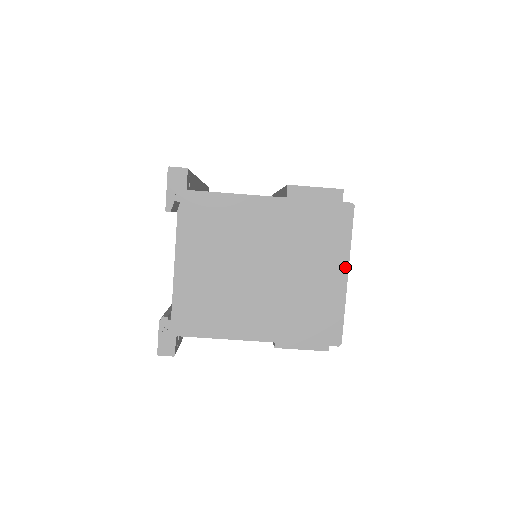
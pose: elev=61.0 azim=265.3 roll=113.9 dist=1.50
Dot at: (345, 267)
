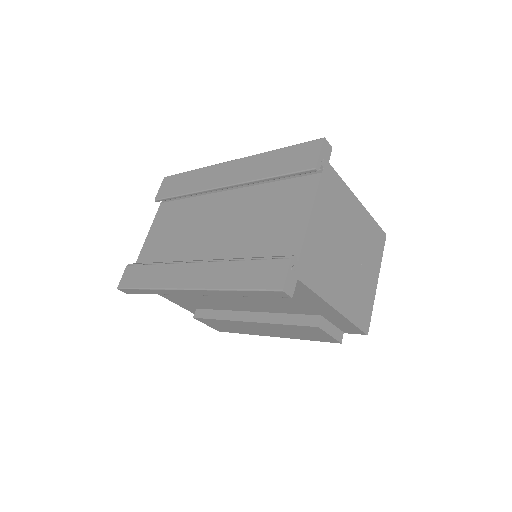
Dot at: (378, 276)
